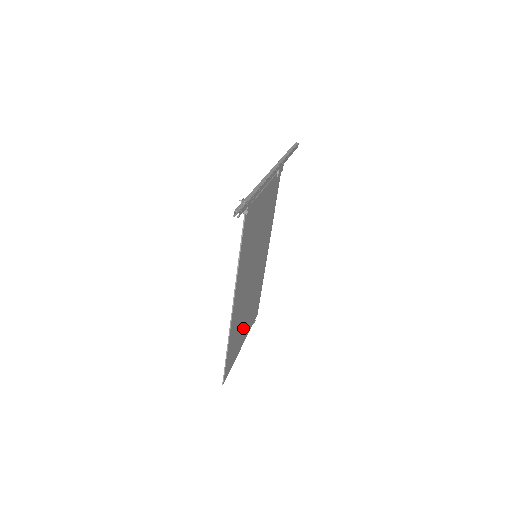
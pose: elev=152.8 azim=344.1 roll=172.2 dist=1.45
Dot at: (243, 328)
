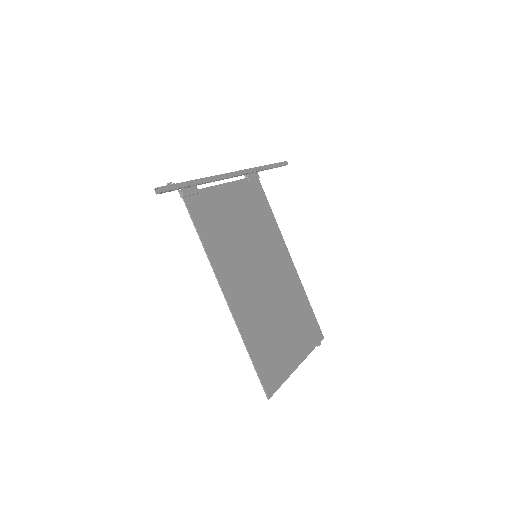
Dot at: (284, 340)
